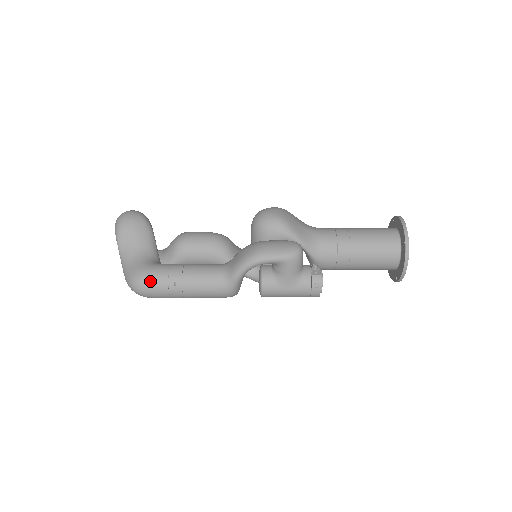
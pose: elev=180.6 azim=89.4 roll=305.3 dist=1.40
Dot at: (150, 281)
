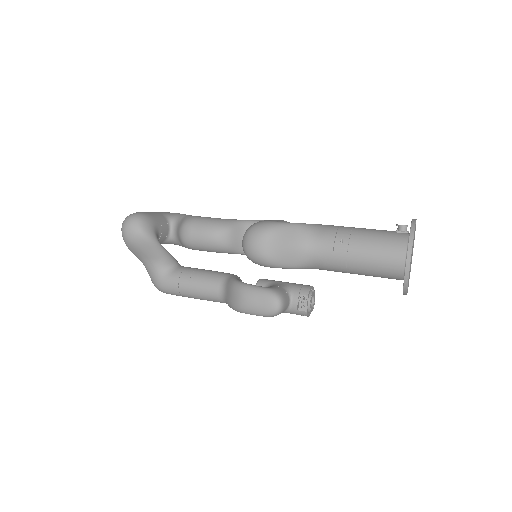
Dot at: (167, 293)
